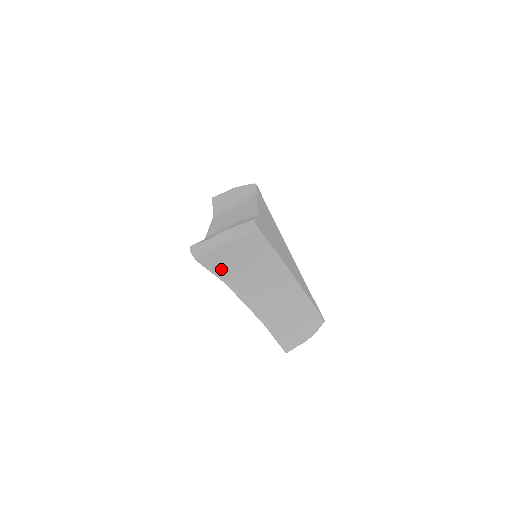
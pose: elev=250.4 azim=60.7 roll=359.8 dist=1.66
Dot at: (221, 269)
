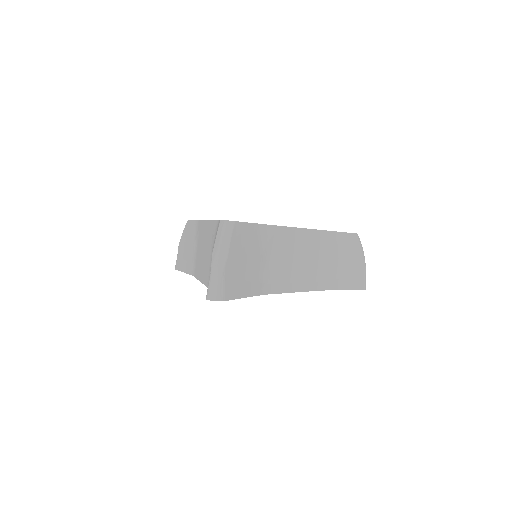
Dot at: (248, 287)
